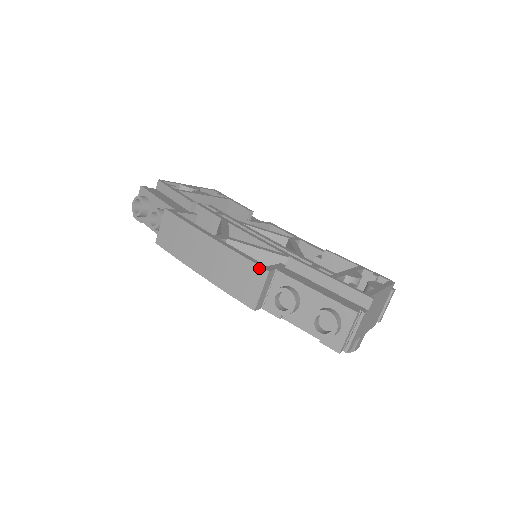
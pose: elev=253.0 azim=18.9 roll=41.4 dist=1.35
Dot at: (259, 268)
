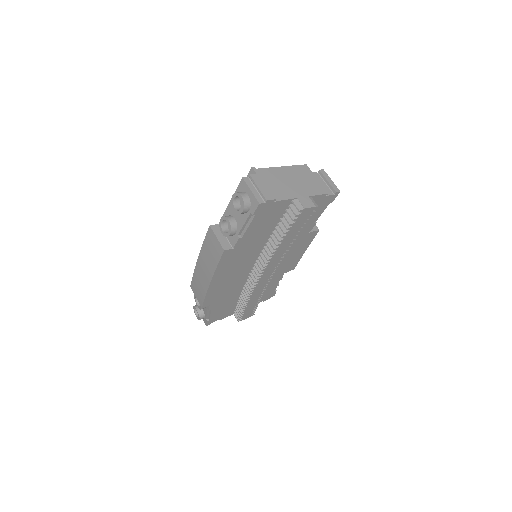
Dot at: (208, 232)
